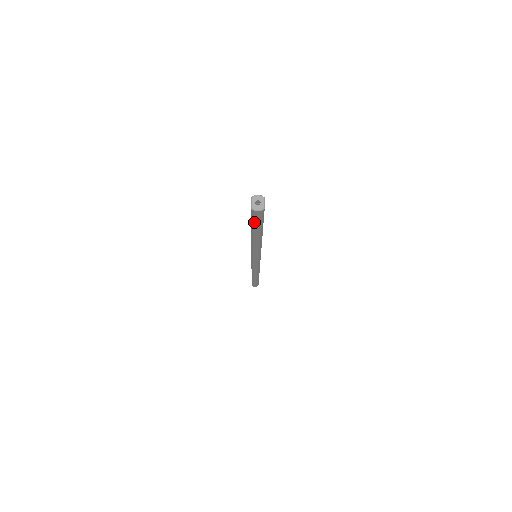
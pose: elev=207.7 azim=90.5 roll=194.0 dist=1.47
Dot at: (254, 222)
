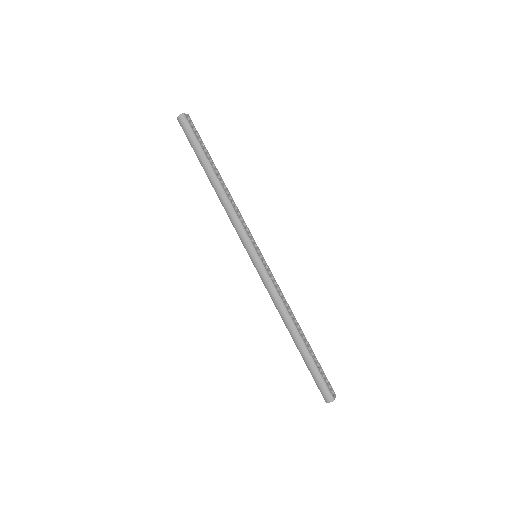
Dot at: (190, 140)
